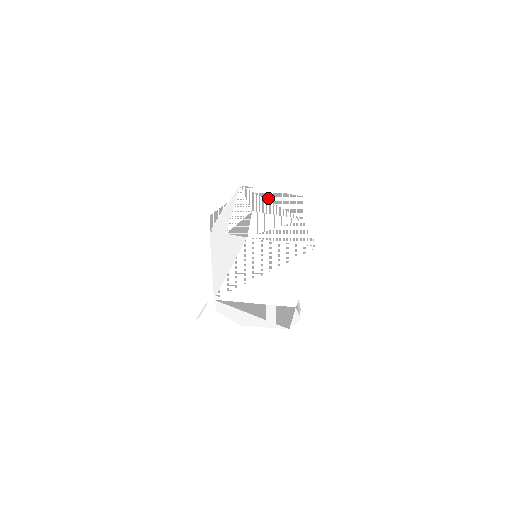
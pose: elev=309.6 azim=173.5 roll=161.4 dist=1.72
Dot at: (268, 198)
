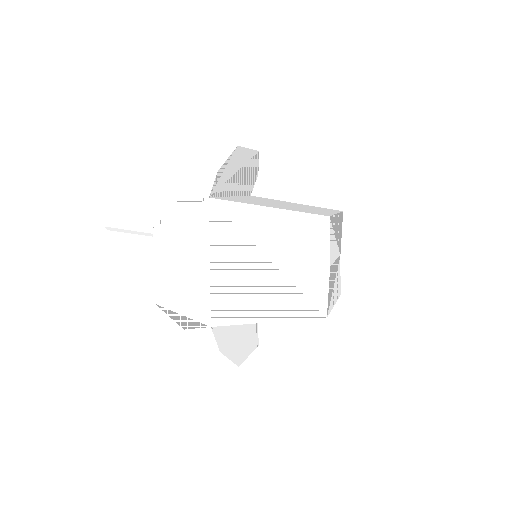
Dot at: (335, 231)
